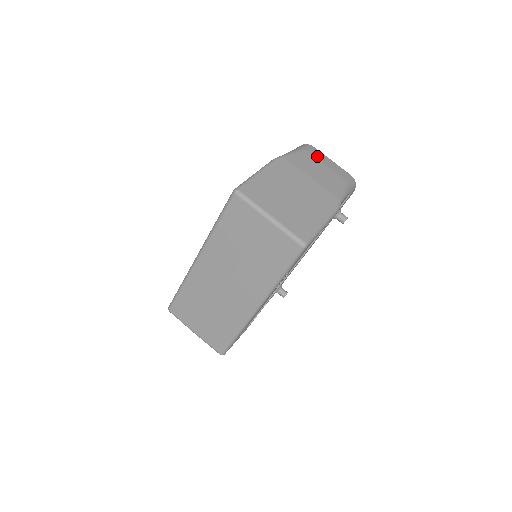
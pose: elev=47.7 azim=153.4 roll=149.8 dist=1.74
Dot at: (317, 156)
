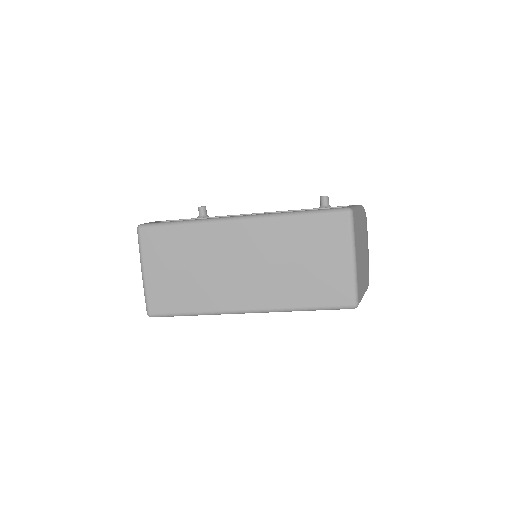
Dot at: occluded
